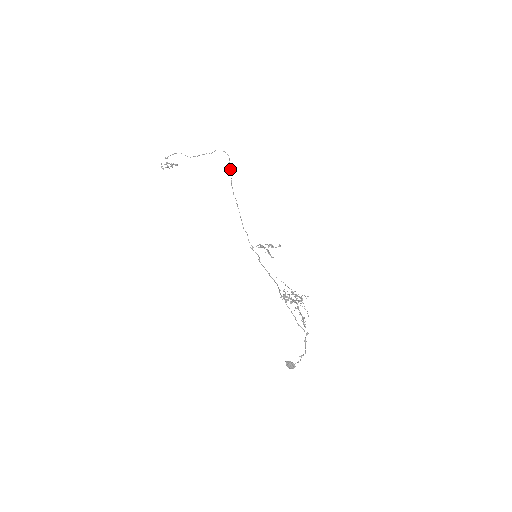
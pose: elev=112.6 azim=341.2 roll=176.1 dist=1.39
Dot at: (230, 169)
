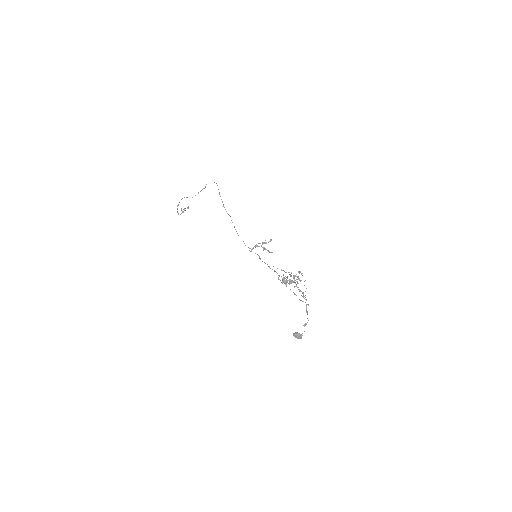
Dot at: occluded
